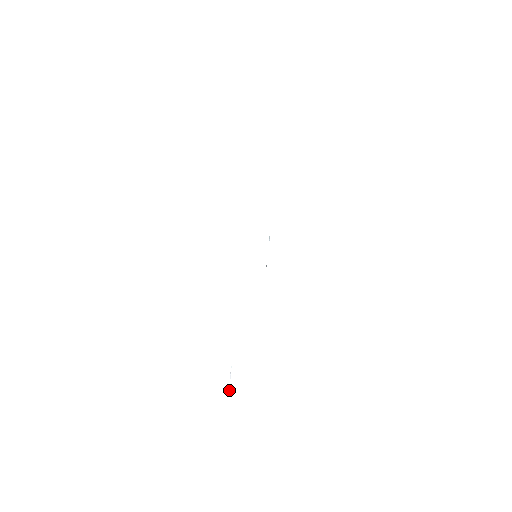
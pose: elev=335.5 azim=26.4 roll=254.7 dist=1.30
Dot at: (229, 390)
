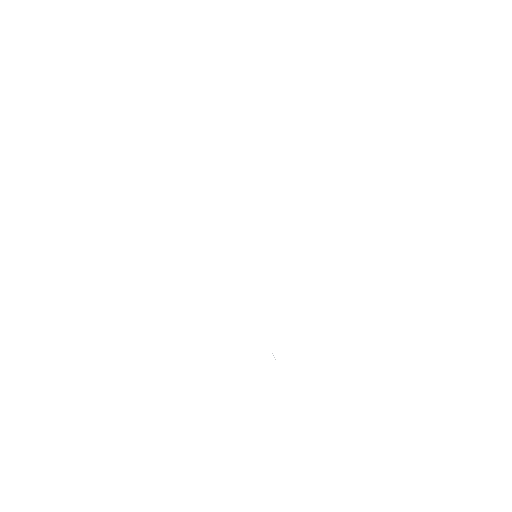
Dot at: occluded
